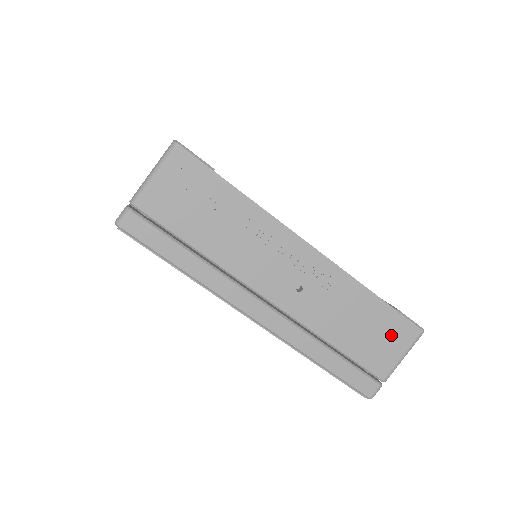
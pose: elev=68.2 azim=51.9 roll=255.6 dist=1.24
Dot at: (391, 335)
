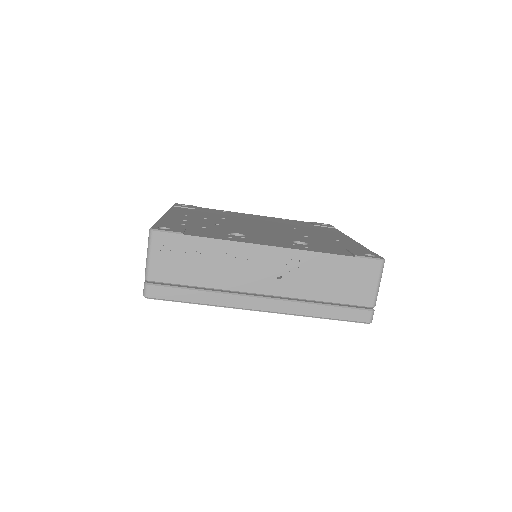
Dot at: (361, 275)
